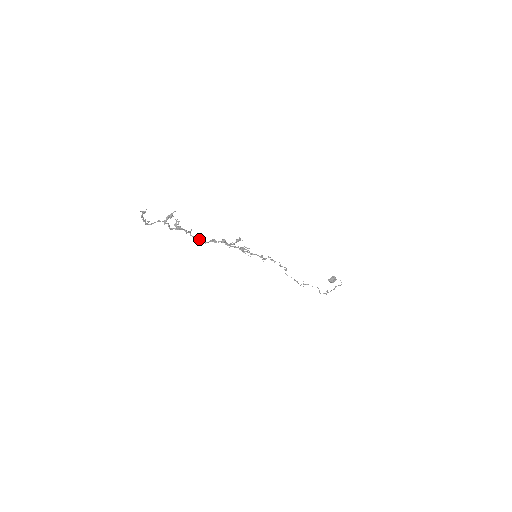
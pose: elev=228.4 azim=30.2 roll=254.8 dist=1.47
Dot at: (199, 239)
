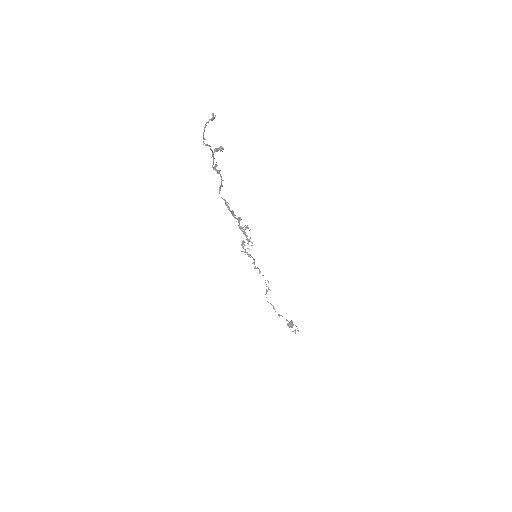
Dot at: occluded
